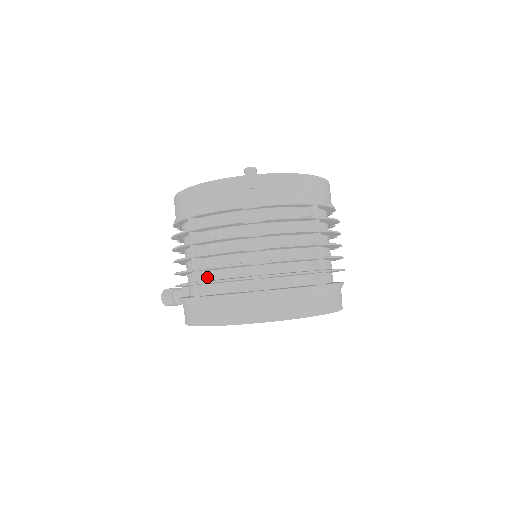
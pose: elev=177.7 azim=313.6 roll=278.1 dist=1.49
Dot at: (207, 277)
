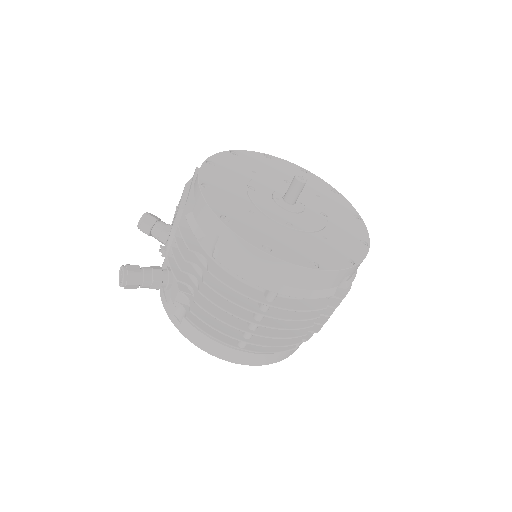
Dot at: occluded
